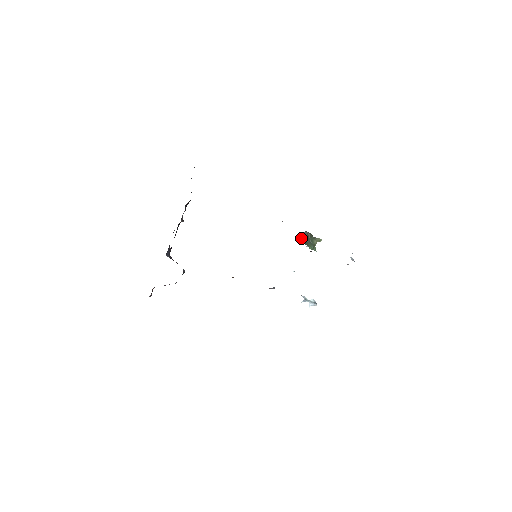
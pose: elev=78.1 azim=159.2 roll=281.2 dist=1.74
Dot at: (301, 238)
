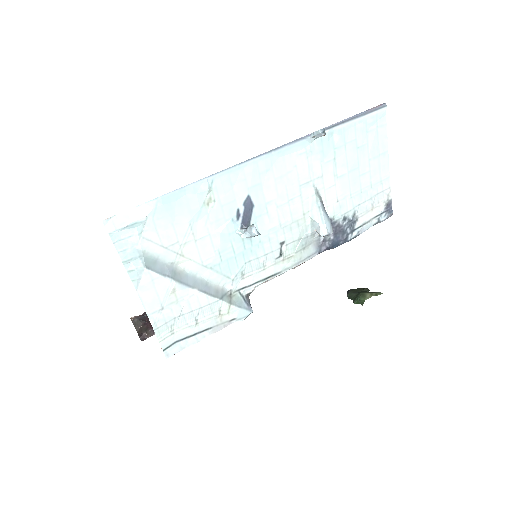
Dot at: (349, 292)
